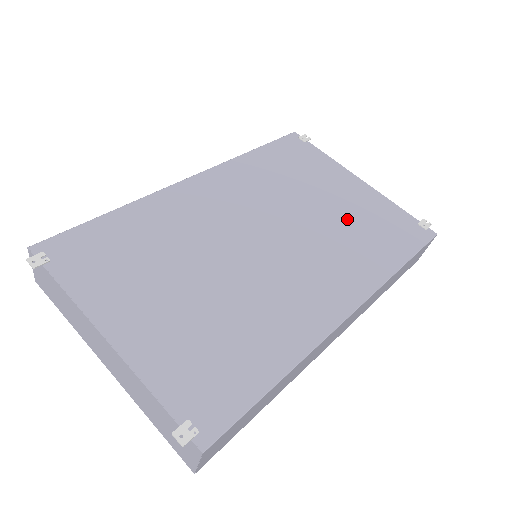
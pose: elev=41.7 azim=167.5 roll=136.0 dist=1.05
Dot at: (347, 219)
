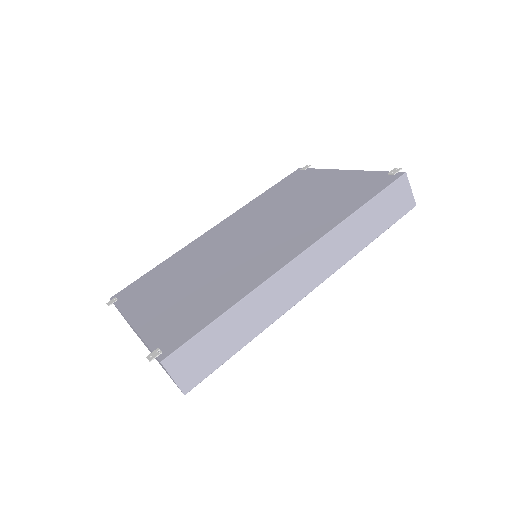
Dot at: (320, 200)
